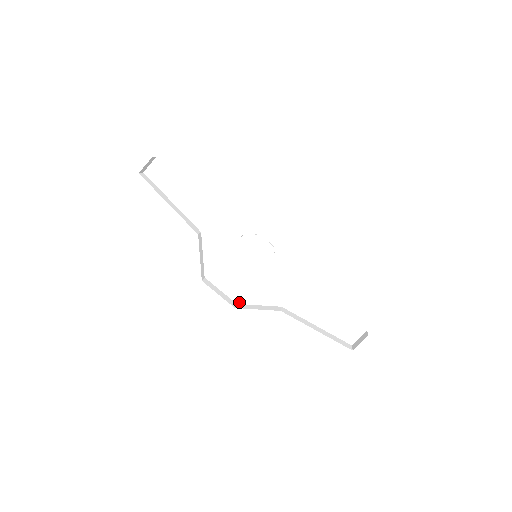
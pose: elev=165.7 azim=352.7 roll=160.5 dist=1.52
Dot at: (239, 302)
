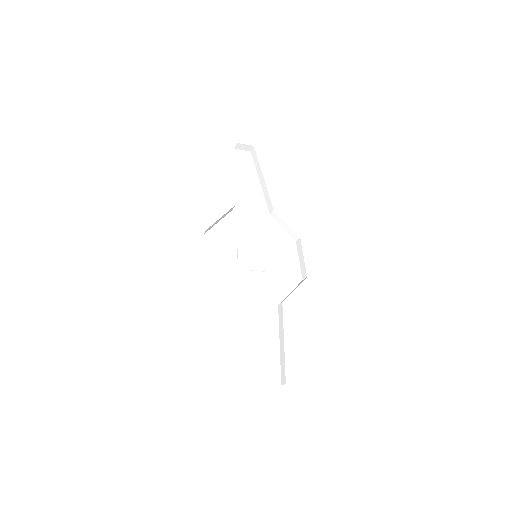
Dot at: (209, 274)
